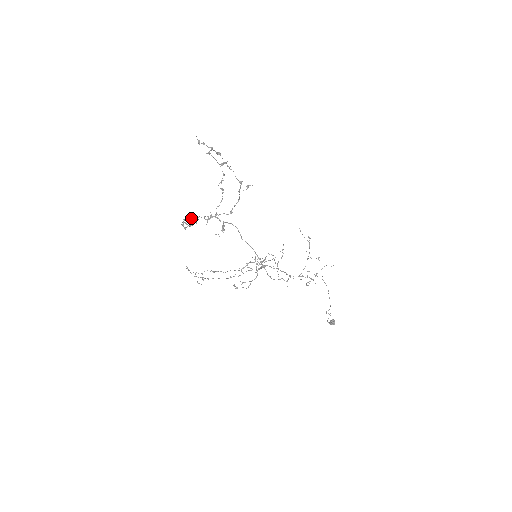
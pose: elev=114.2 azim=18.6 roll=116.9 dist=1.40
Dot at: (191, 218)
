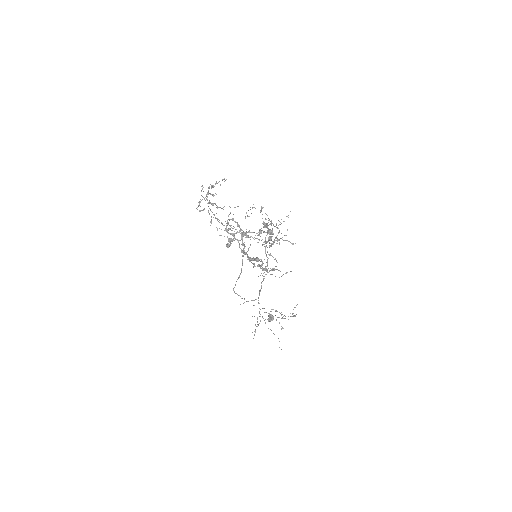
Dot at: occluded
